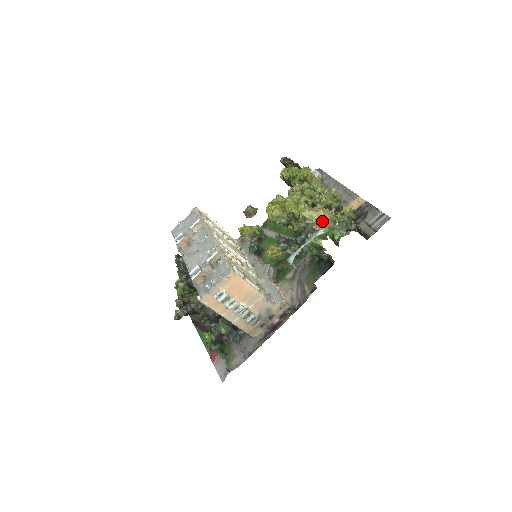
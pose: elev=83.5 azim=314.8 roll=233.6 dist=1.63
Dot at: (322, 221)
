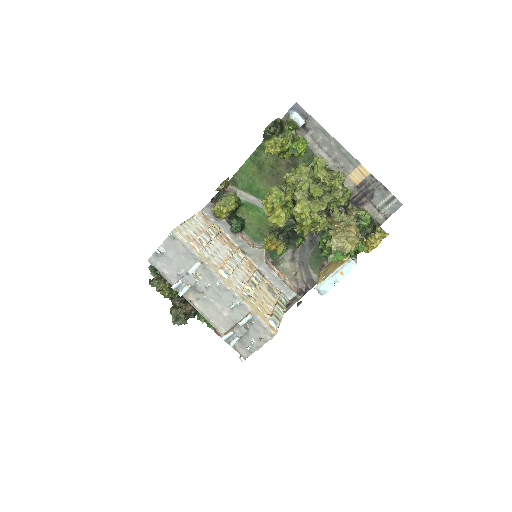
Dot at: occluded
